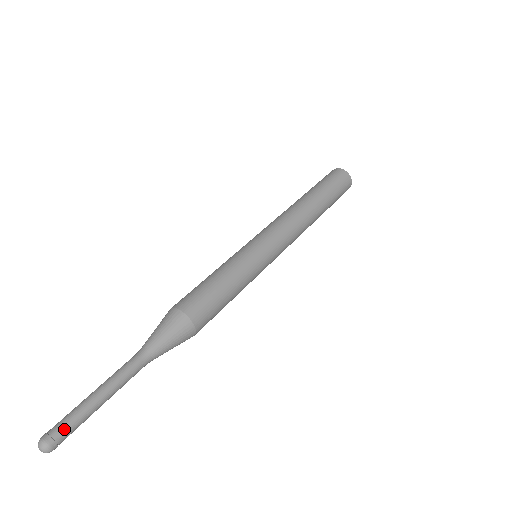
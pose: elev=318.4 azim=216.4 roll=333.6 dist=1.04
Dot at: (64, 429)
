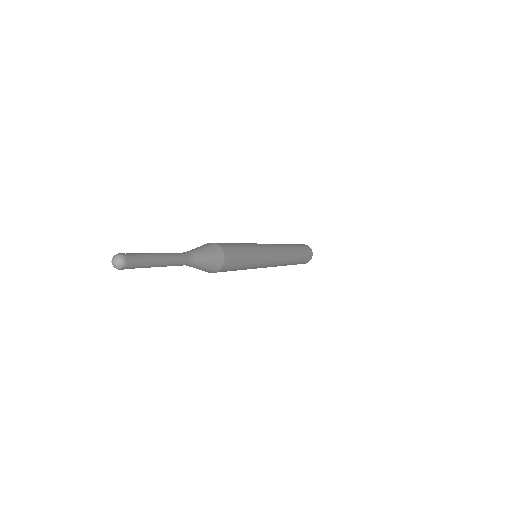
Dot at: (128, 254)
